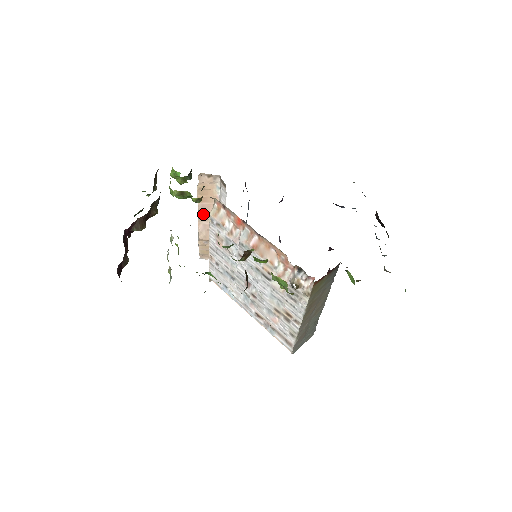
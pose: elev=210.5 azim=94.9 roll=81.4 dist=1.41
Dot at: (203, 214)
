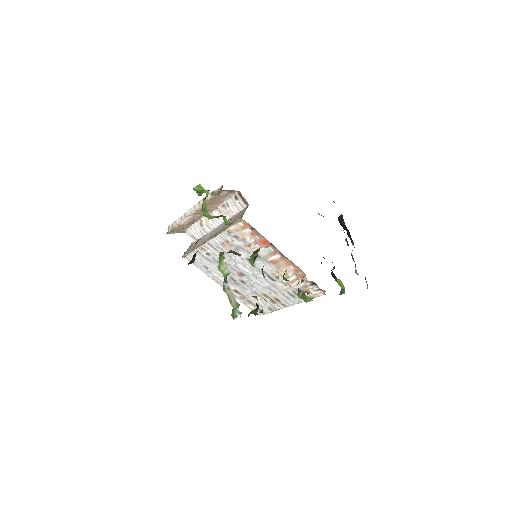
Dot at: (200, 211)
